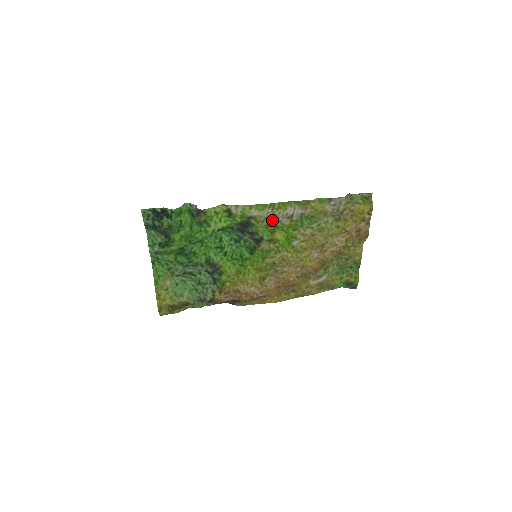
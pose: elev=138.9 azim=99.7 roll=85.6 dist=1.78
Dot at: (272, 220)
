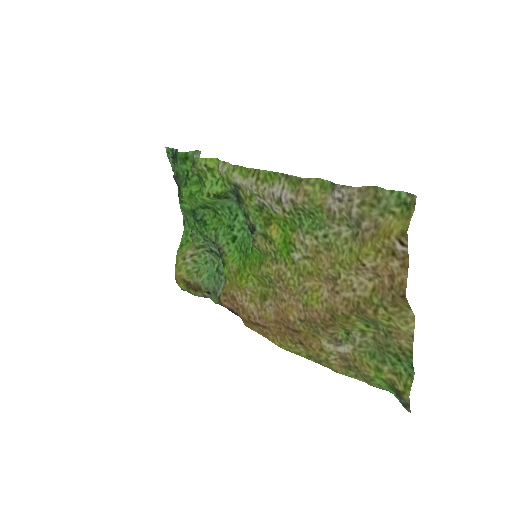
Dot at: (262, 200)
